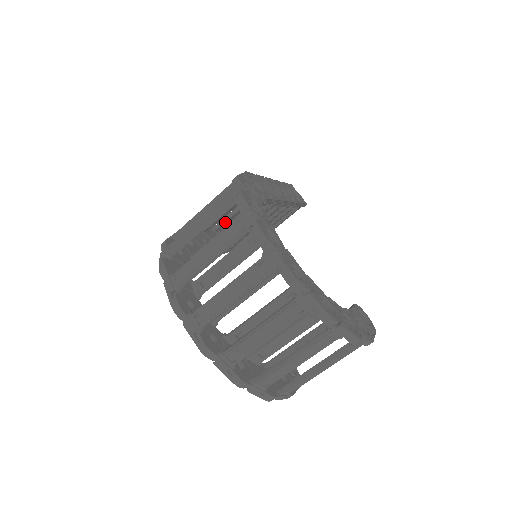
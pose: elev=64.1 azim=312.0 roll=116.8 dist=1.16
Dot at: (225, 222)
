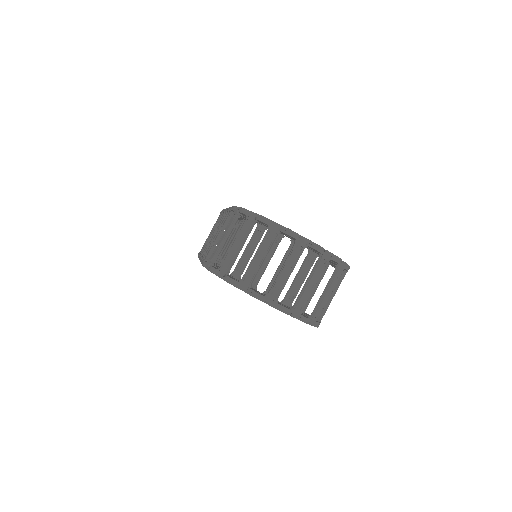
Dot at: occluded
